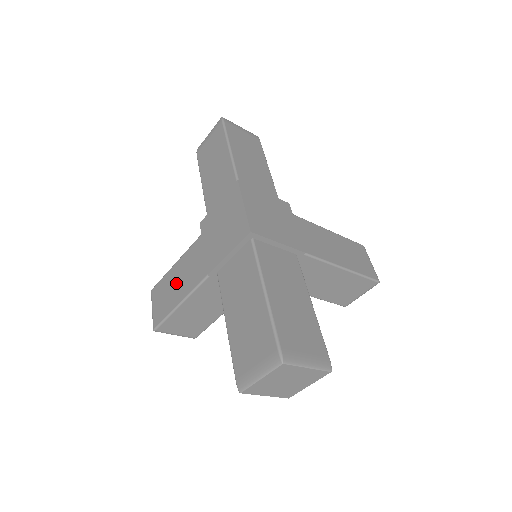
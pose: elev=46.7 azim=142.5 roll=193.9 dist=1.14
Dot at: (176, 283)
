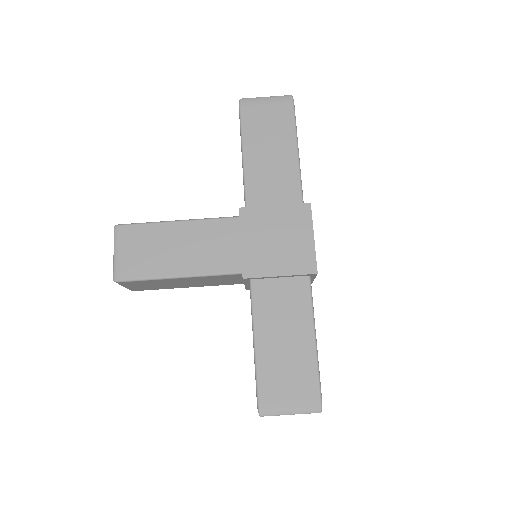
Dot at: (174, 248)
